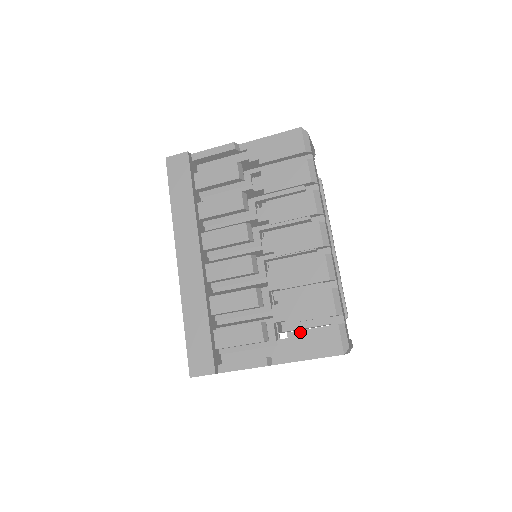
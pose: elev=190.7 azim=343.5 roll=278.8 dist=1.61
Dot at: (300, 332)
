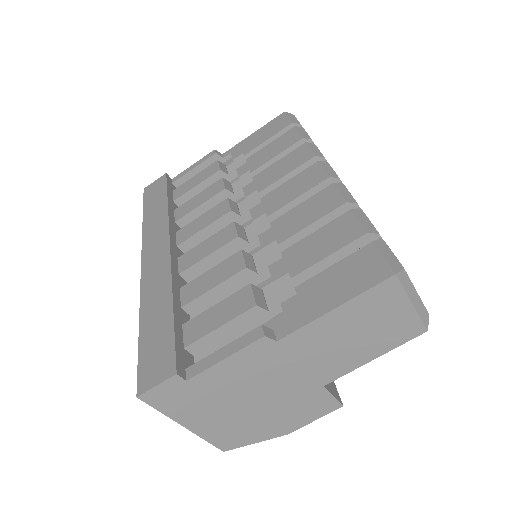
Dot at: (315, 278)
